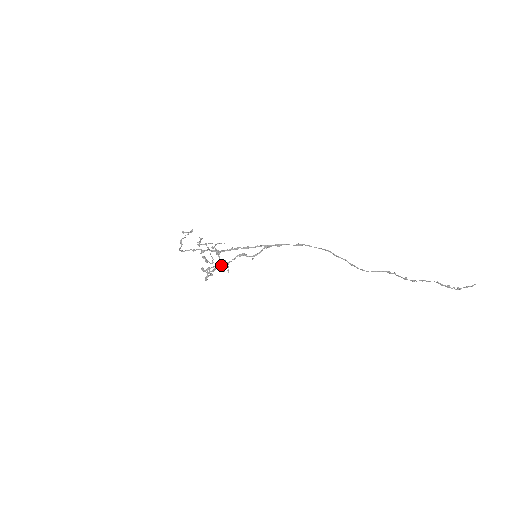
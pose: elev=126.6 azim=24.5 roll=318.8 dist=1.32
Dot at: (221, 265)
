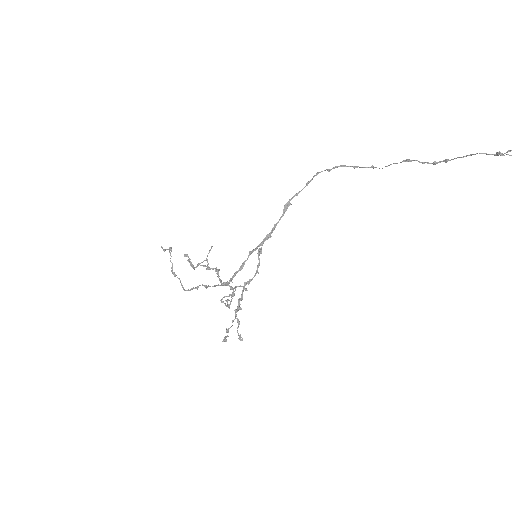
Dot at: occluded
